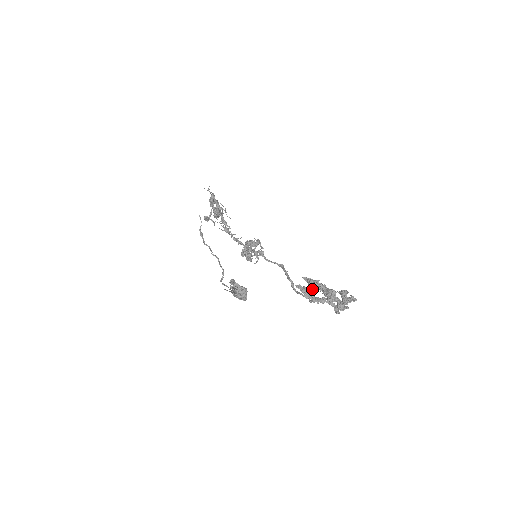
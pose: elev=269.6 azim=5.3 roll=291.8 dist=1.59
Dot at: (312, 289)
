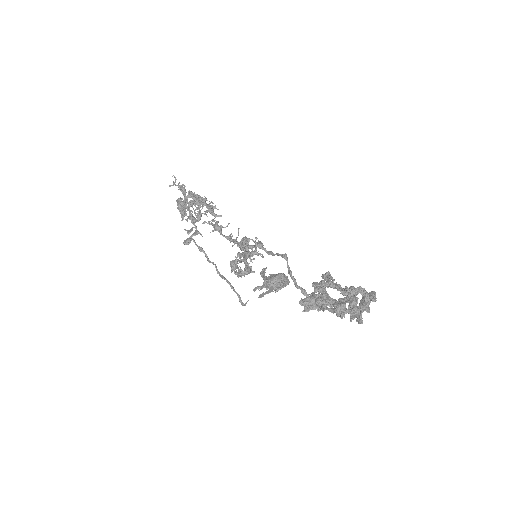
Dot at: occluded
